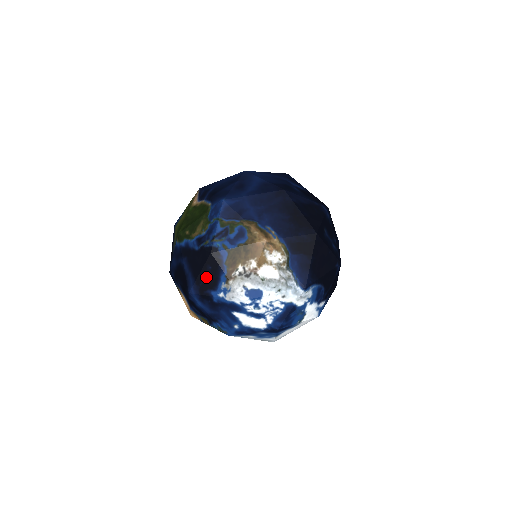
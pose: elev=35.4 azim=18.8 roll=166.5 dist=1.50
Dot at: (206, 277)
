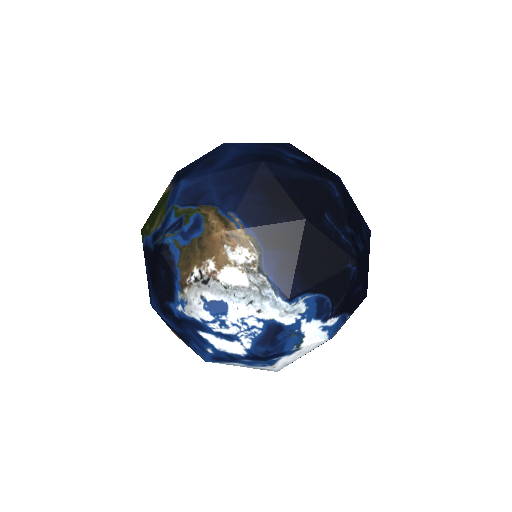
Dot at: (162, 284)
